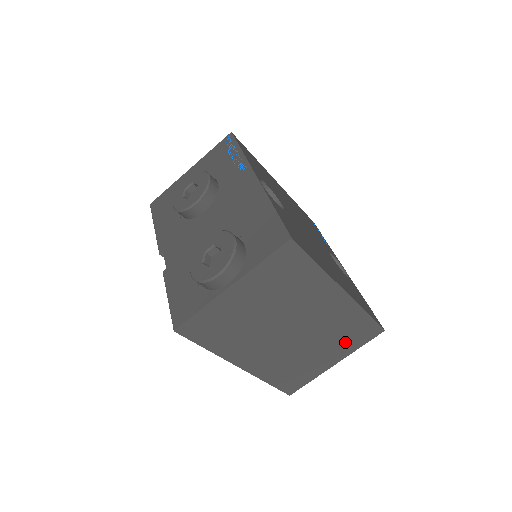
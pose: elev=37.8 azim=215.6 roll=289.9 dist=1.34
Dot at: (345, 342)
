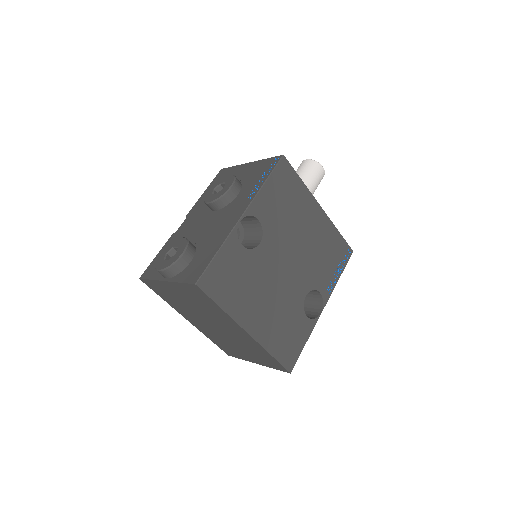
Dot at: (260, 358)
